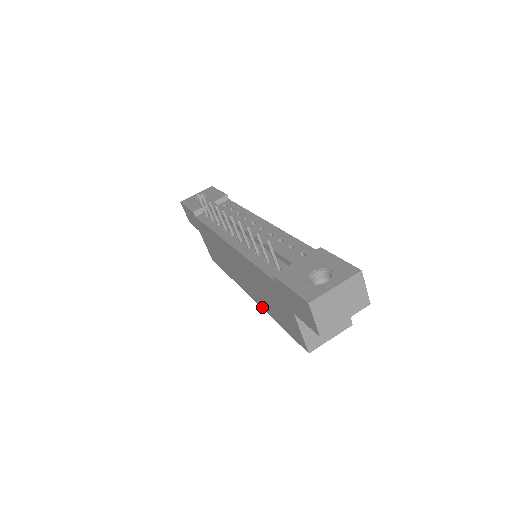
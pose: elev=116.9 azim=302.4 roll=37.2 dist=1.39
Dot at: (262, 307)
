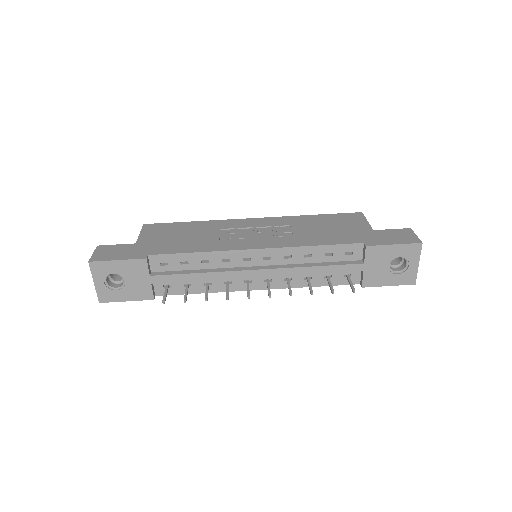
Dot at: occluded
